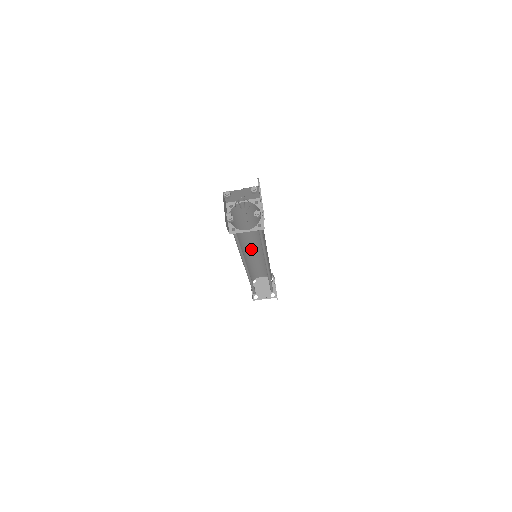
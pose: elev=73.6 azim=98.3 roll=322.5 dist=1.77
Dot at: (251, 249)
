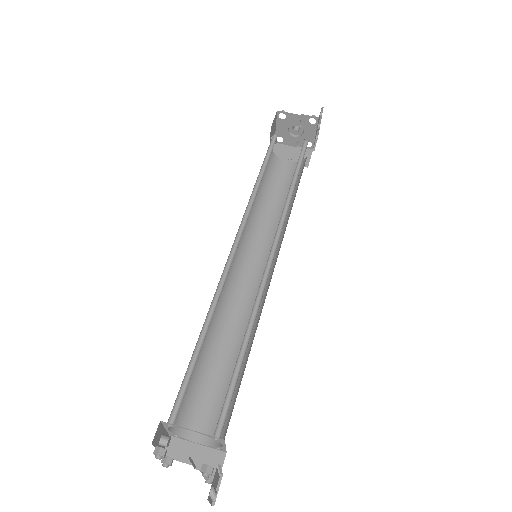
Dot at: (242, 282)
